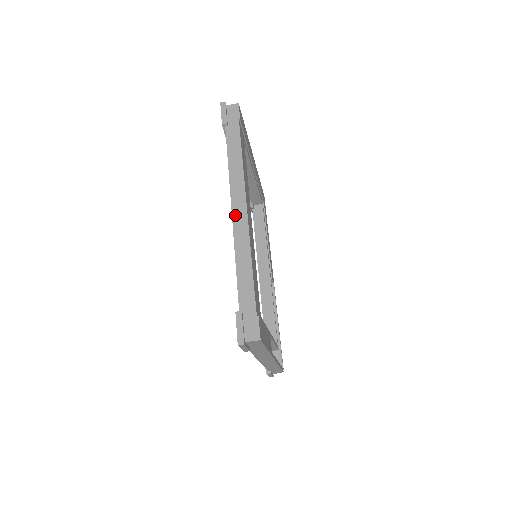
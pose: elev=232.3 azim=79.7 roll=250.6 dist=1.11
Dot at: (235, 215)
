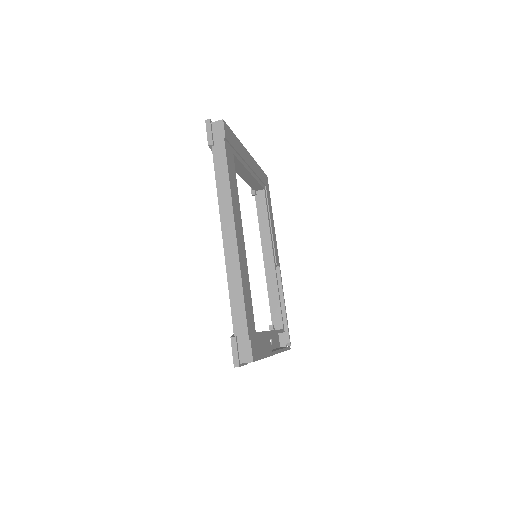
Dot at: (226, 243)
